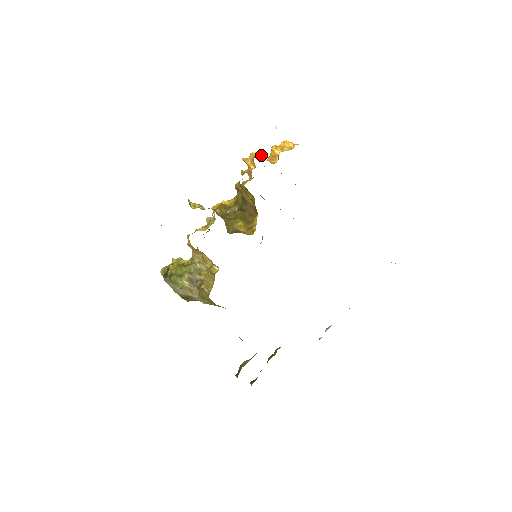
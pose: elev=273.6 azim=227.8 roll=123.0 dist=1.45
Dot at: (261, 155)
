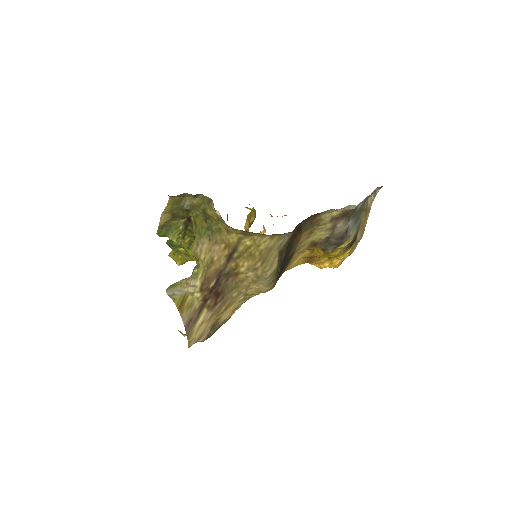
Dot at: occluded
